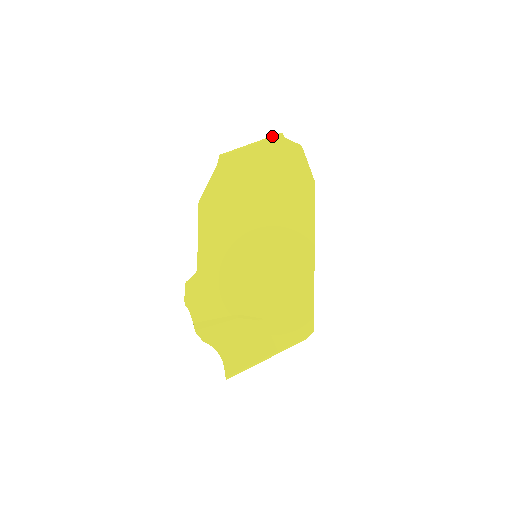
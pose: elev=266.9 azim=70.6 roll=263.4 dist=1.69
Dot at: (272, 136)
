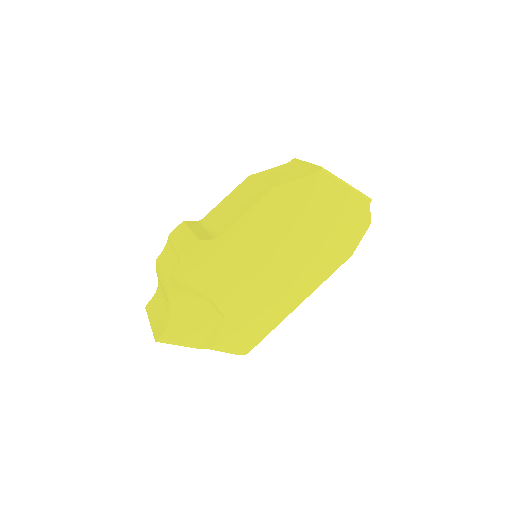
Dot at: (365, 195)
